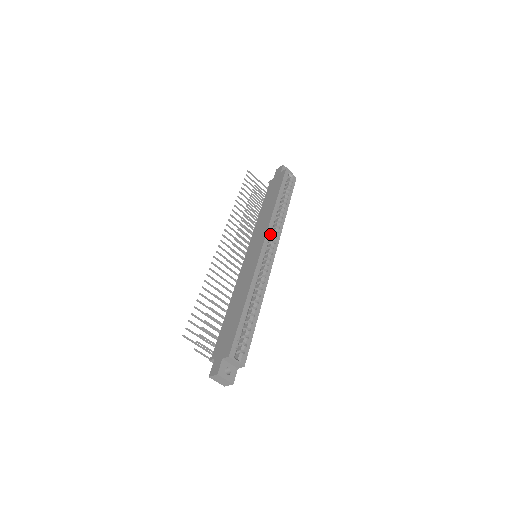
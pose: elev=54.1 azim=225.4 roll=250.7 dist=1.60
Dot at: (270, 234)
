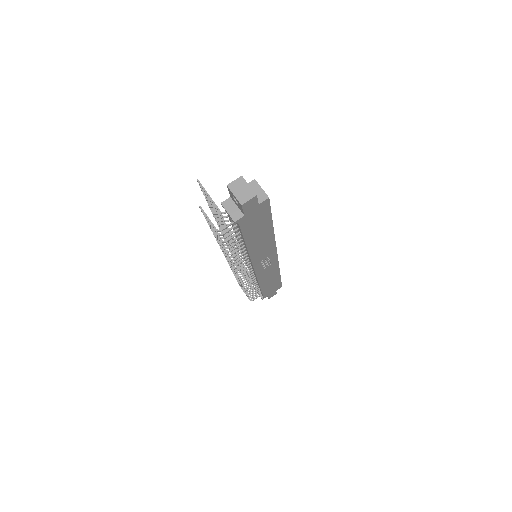
Dot at: occluded
